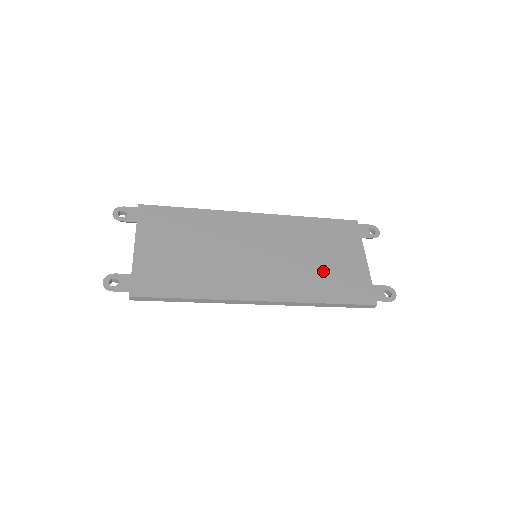
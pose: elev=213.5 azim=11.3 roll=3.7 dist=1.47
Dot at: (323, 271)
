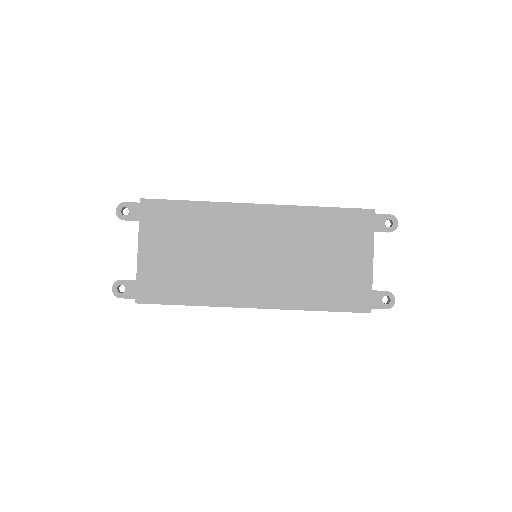
Dot at: (322, 275)
